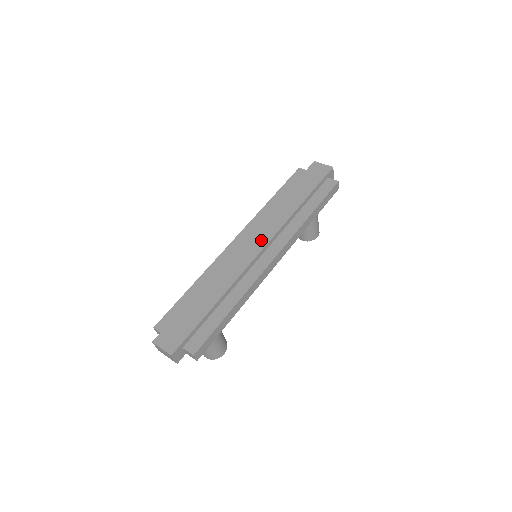
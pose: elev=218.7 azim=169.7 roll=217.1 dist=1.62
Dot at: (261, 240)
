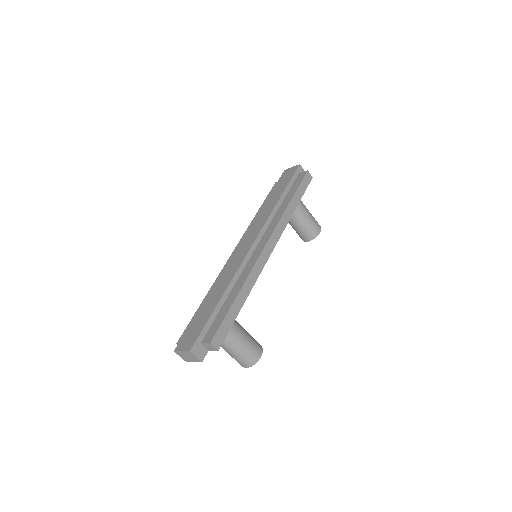
Dot at: (252, 237)
